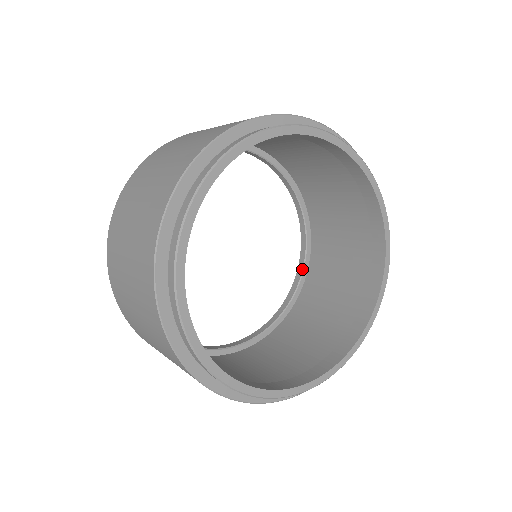
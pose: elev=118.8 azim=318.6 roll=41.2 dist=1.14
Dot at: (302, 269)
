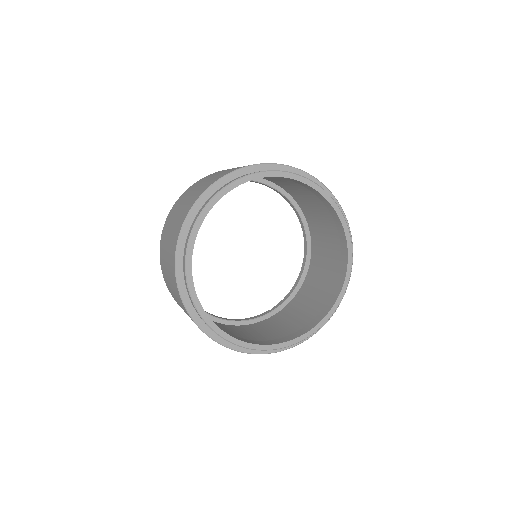
Dot at: (292, 205)
